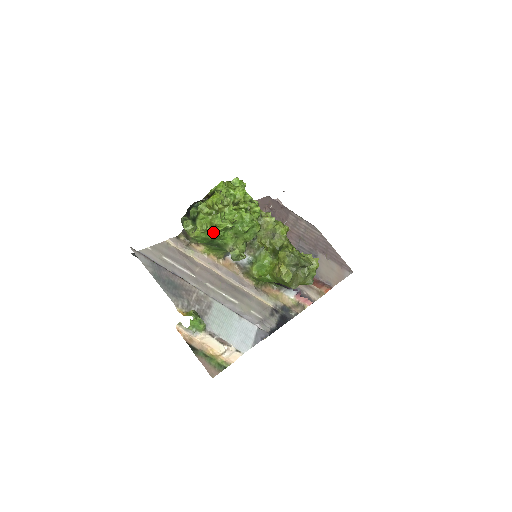
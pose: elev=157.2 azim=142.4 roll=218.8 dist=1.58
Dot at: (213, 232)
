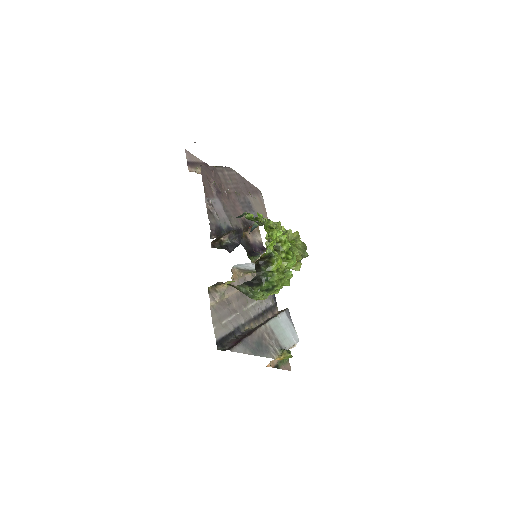
Dot at: (280, 288)
